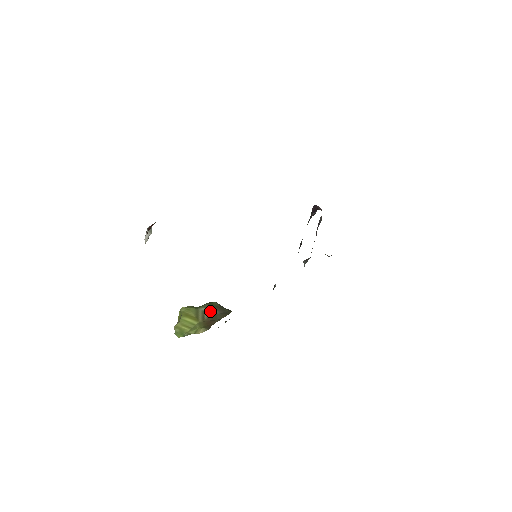
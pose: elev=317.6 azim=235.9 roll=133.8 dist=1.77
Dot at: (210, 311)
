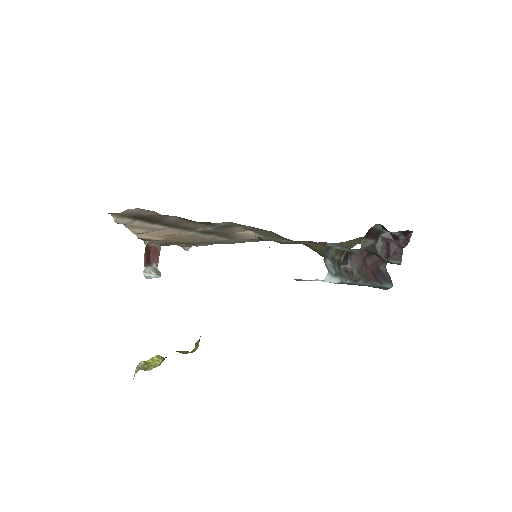
Dot at: occluded
